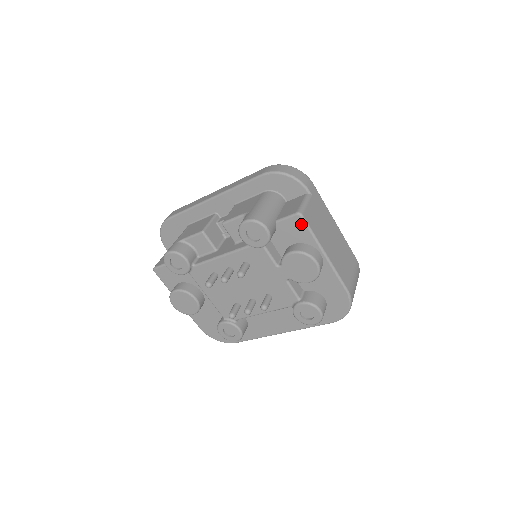
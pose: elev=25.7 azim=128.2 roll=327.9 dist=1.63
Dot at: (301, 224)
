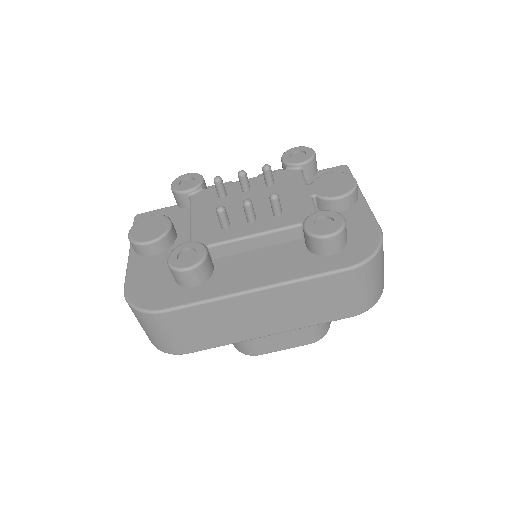
Dot at: (344, 171)
